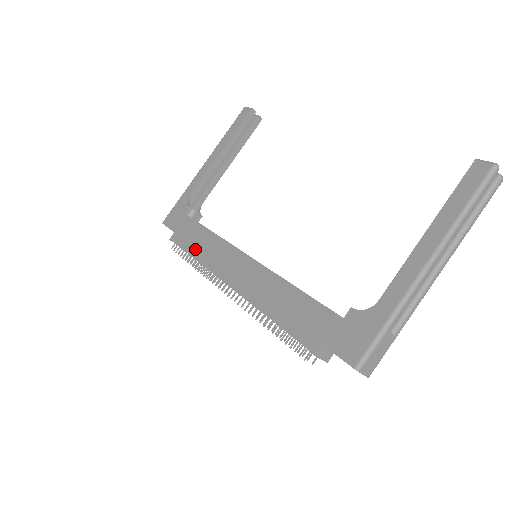
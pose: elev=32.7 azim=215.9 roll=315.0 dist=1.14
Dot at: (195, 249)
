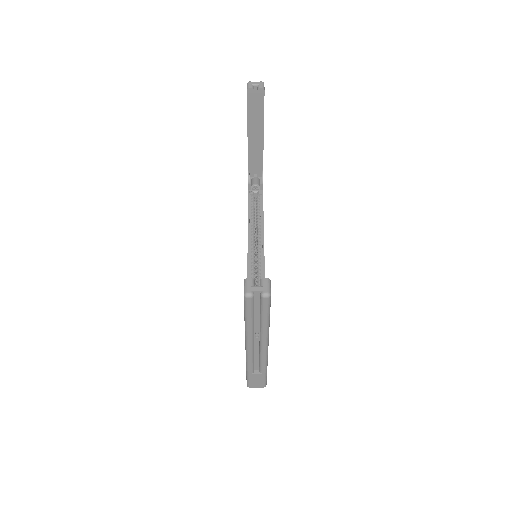
Dot at: occluded
